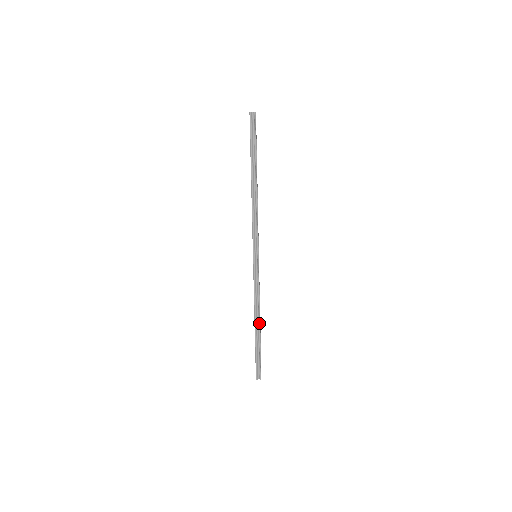
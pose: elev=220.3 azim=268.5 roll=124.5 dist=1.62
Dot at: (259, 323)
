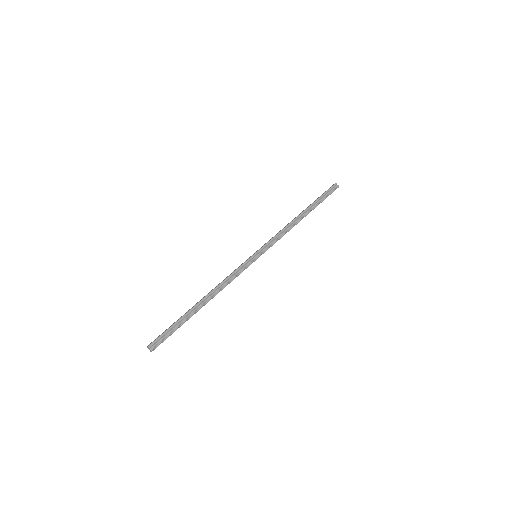
Dot at: (207, 302)
